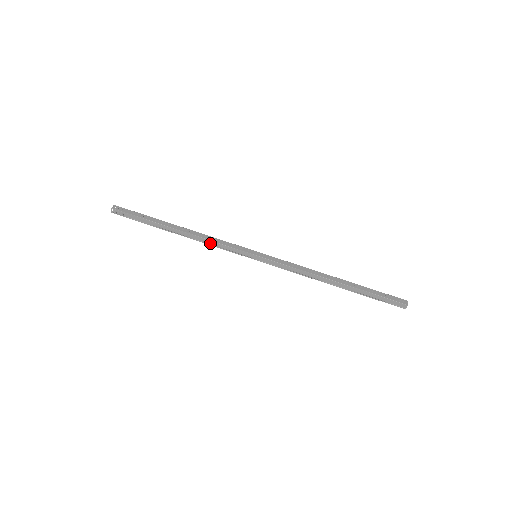
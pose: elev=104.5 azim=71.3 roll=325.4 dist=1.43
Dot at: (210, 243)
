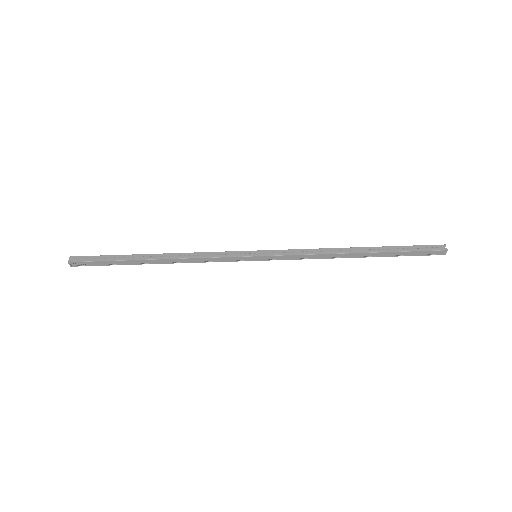
Dot at: (198, 261)
